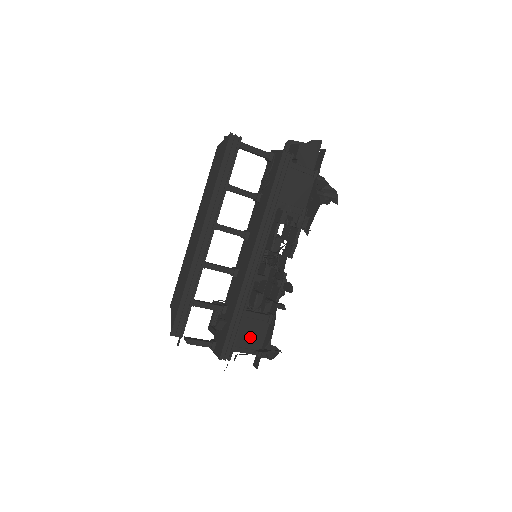
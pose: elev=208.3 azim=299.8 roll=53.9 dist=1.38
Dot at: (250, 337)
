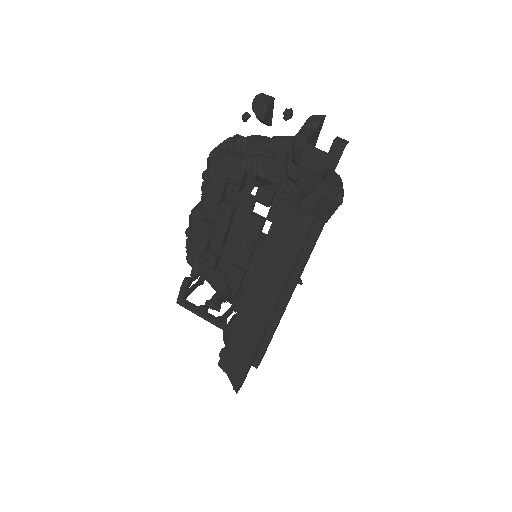
Dot at: occluded
